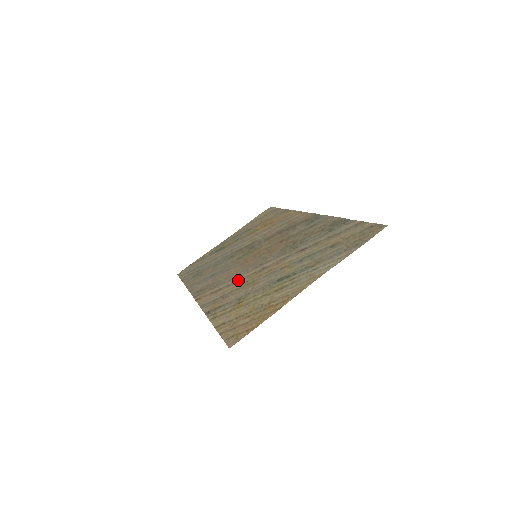
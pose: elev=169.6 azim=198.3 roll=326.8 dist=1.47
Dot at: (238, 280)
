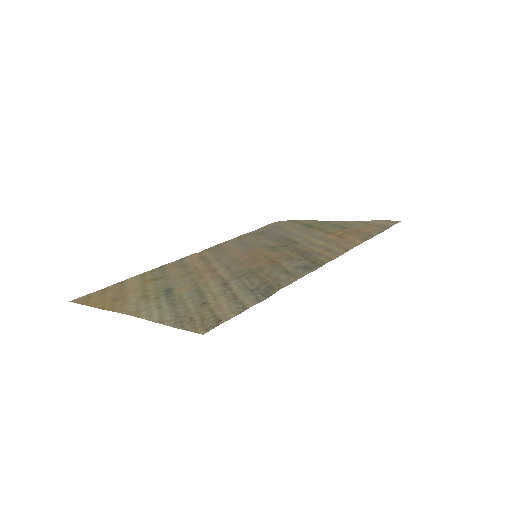
Dot at: (209, 263)
